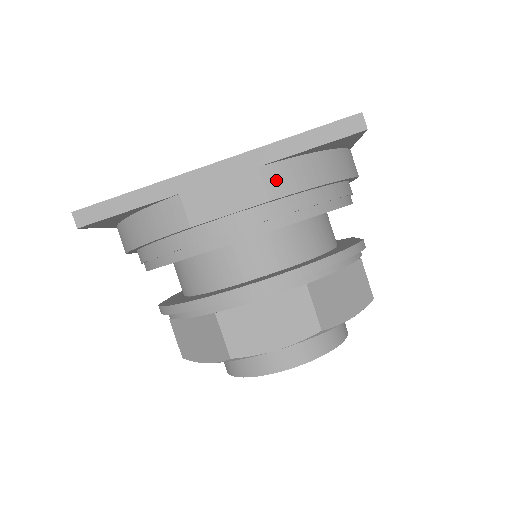
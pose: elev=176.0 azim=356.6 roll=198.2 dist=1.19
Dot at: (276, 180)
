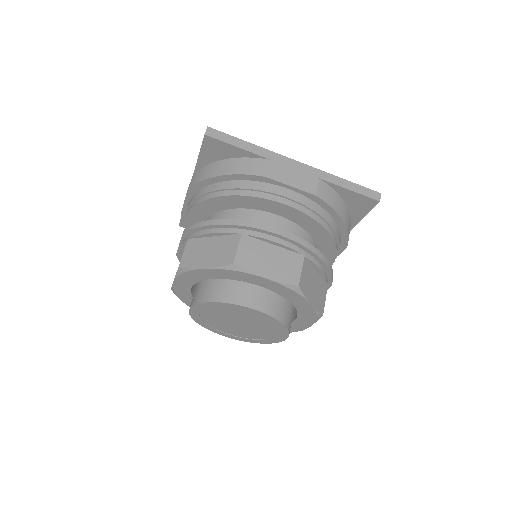
Dot at: (323, 191)
